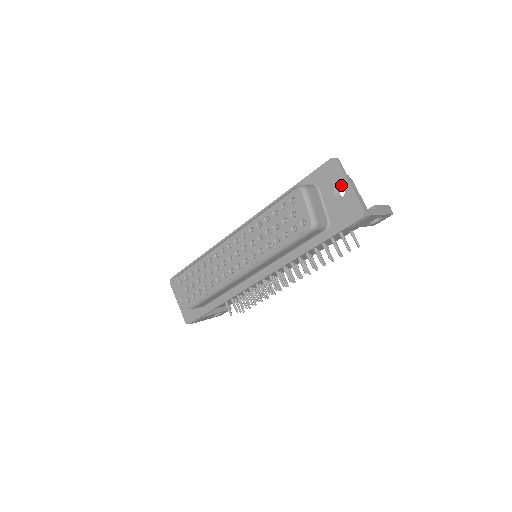
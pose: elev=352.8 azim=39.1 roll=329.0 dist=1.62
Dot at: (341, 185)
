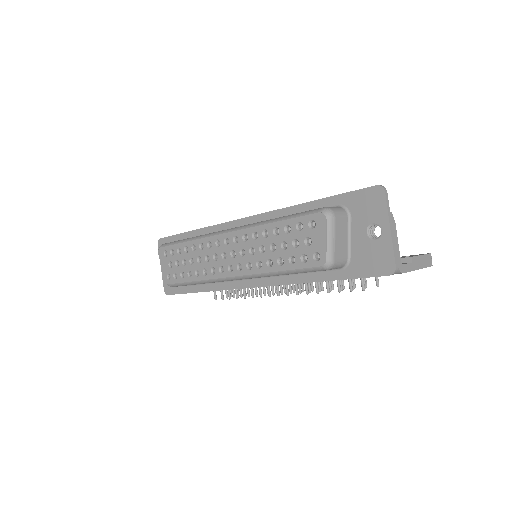
Dot at: (378, 224)
